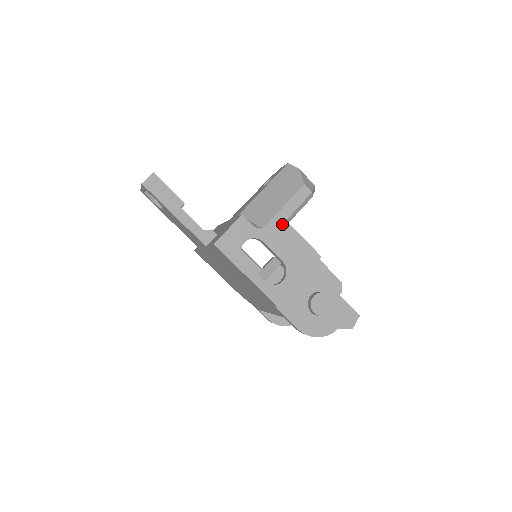
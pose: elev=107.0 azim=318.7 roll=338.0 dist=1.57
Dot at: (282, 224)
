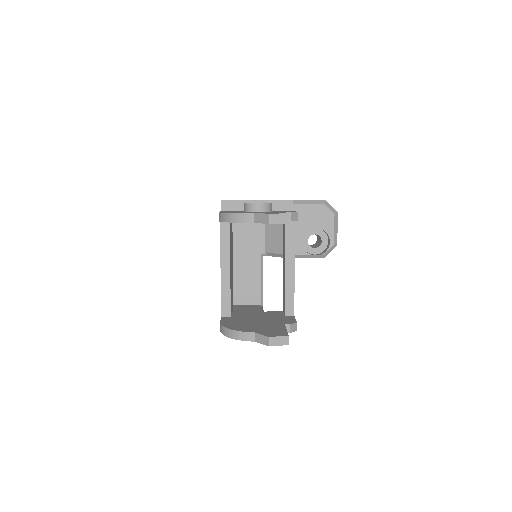
Dot at: occluded
